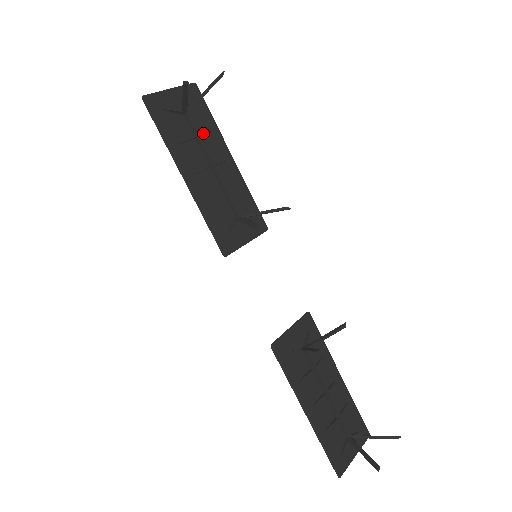
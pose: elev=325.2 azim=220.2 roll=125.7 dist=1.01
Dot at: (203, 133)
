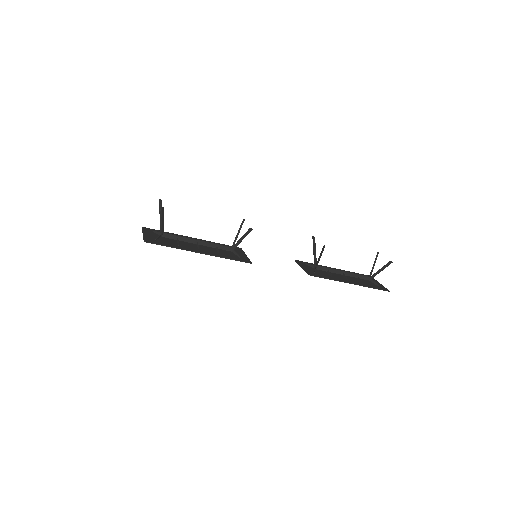
Dot at: occluded
